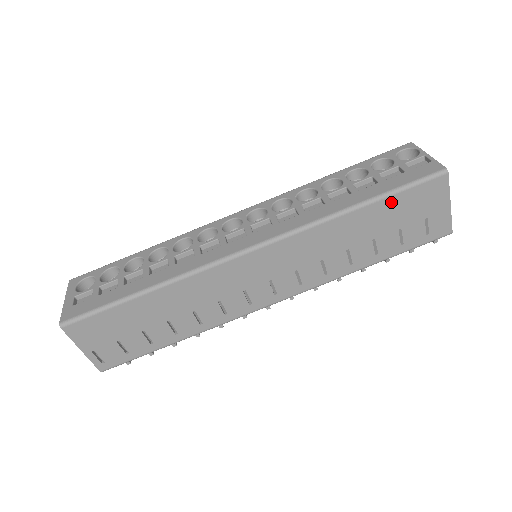
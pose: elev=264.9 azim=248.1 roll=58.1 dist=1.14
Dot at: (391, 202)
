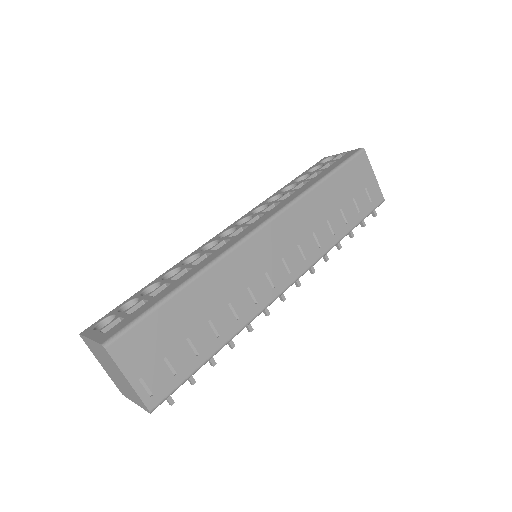
Dot at: (341, 175)
